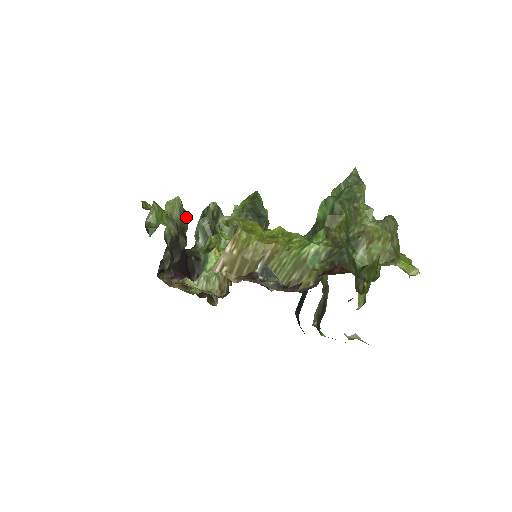
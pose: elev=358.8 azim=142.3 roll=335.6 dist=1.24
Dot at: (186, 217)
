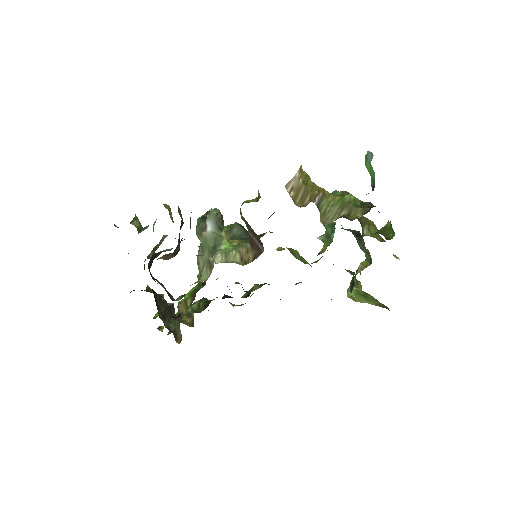
Dot at: occluded
